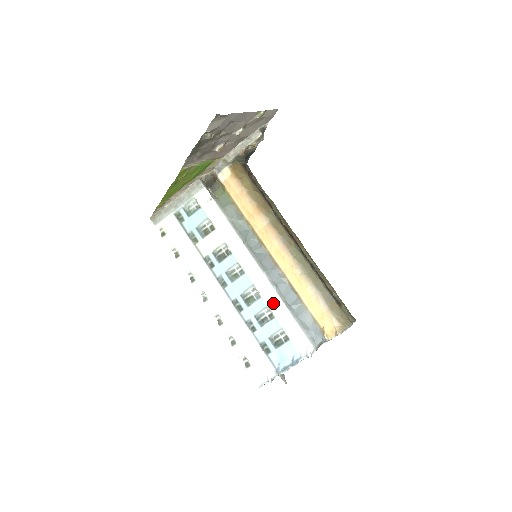
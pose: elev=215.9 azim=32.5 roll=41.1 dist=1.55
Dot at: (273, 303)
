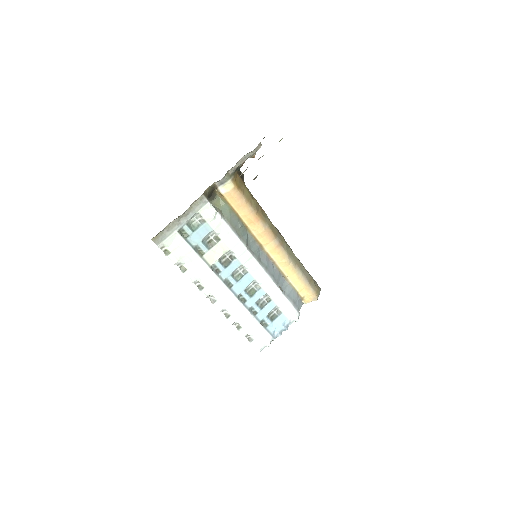
Dot at: (271, 290)
